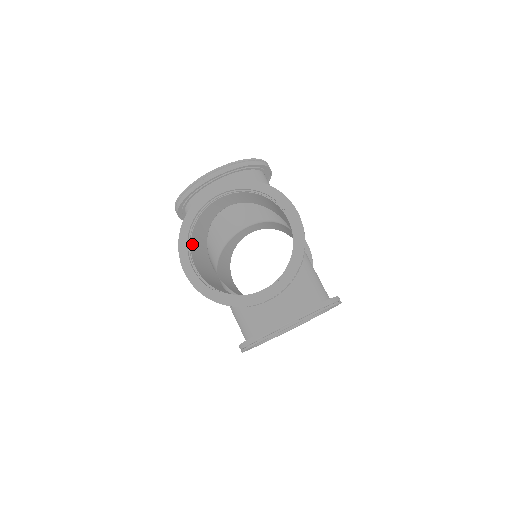
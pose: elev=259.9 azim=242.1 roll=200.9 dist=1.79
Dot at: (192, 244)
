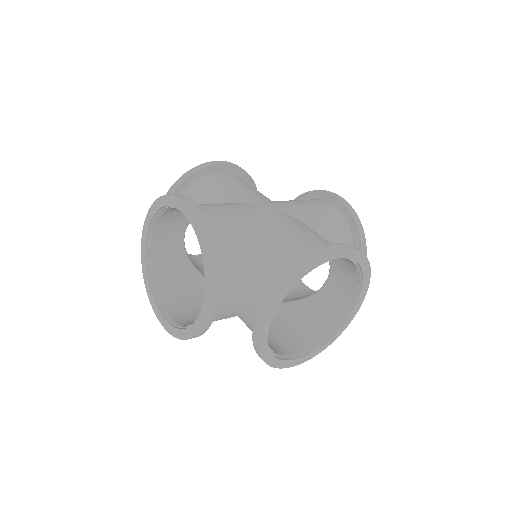
Dot at: (162, 293)
